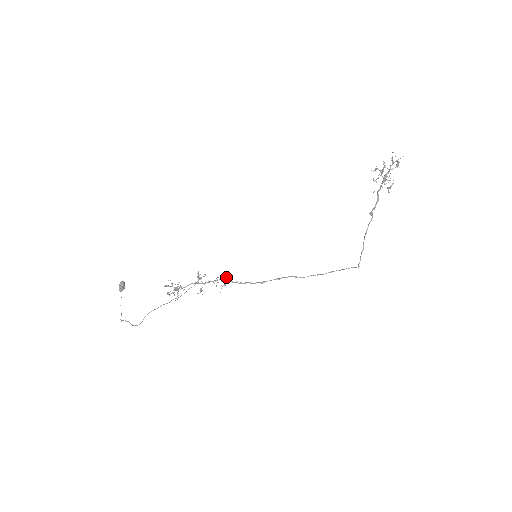
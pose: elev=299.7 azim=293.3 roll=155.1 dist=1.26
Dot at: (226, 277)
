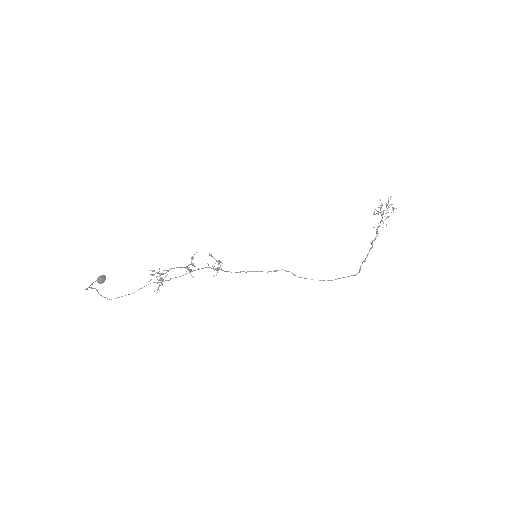
Dot at: (220, 265)
